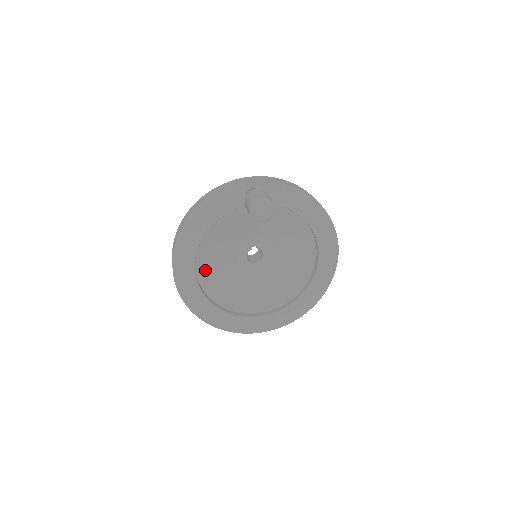
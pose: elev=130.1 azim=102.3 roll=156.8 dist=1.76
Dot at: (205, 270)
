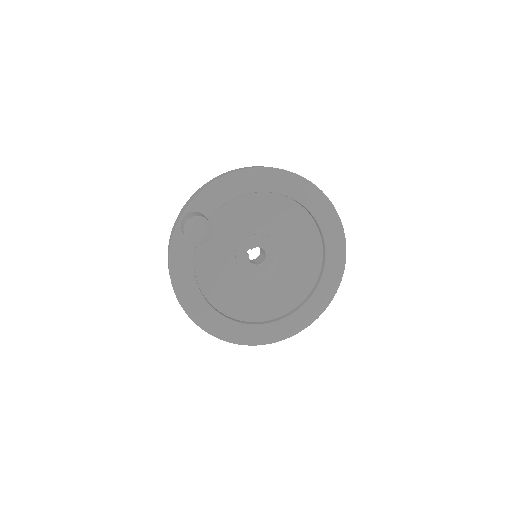
Dot at: (233, 307)
